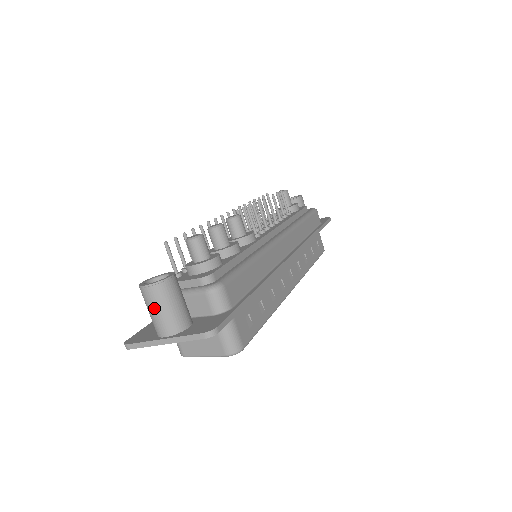
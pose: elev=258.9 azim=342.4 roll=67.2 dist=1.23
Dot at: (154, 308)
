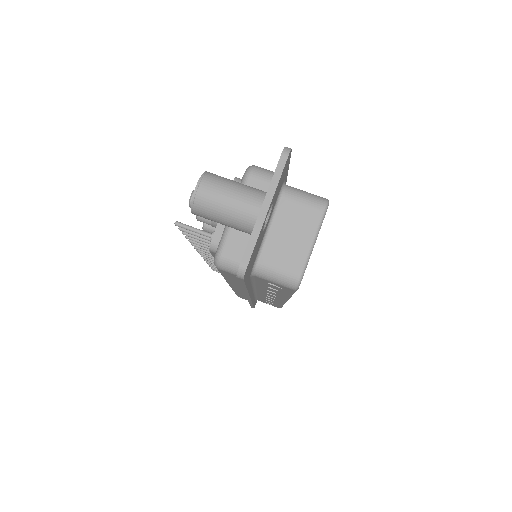
Dot at: (224, 196)
